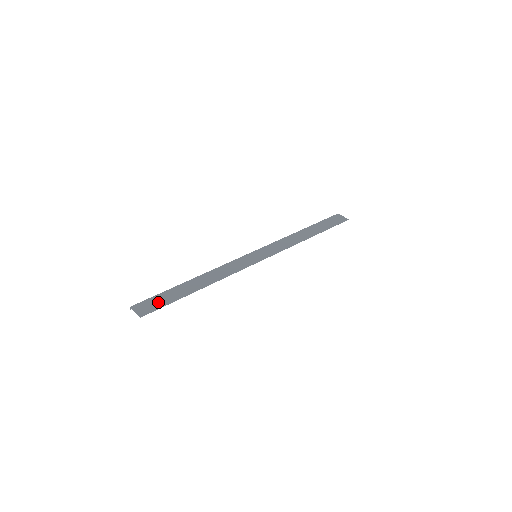
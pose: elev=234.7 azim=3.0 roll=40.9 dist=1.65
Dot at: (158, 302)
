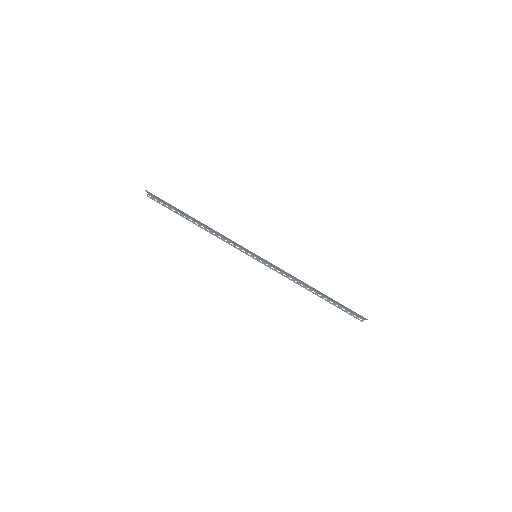
Dot at: occluded
